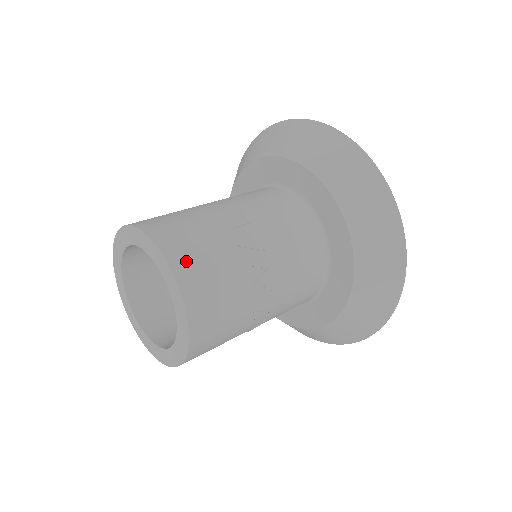
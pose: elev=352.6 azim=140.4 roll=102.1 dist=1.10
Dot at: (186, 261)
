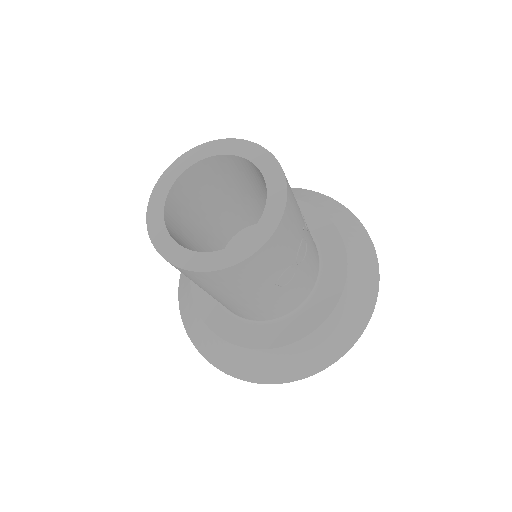
Dot at: occluded
